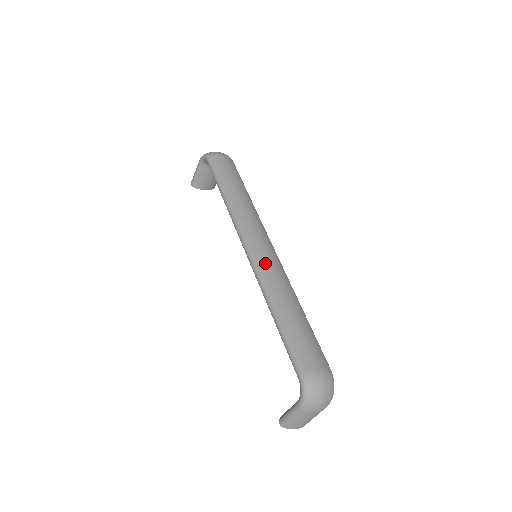
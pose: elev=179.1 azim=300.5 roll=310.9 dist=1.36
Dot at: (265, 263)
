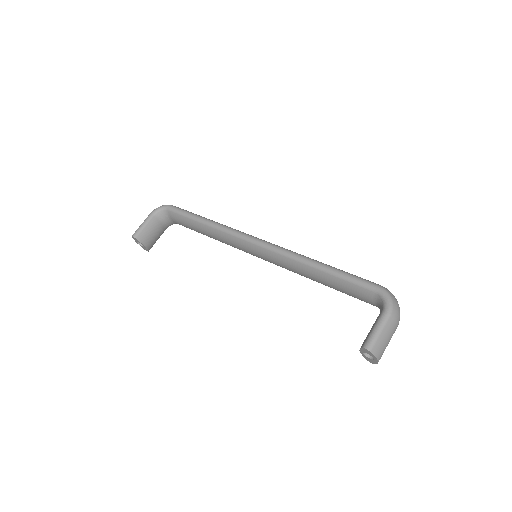
Dot at: occluded
